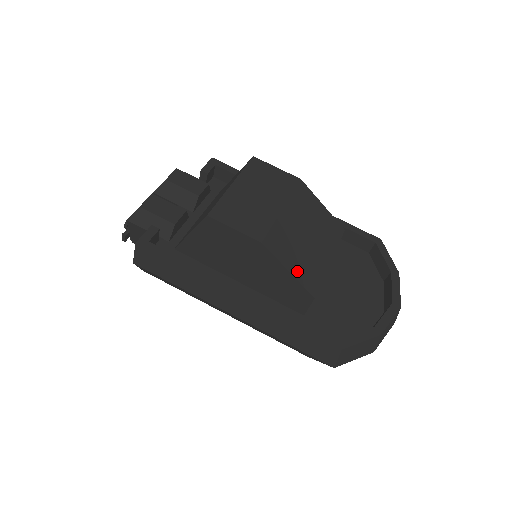
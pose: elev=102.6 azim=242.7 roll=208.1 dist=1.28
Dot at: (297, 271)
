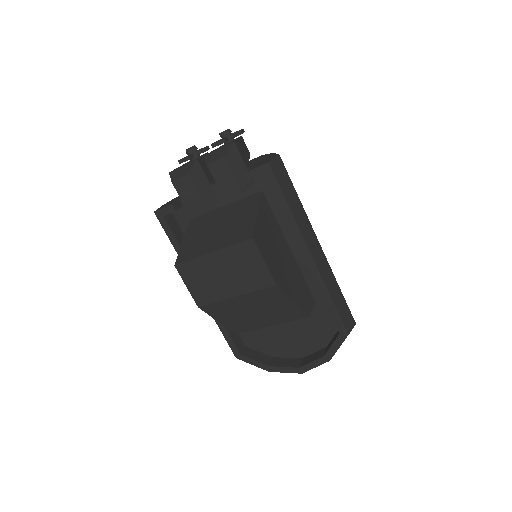
Dot at: (227, 323)
